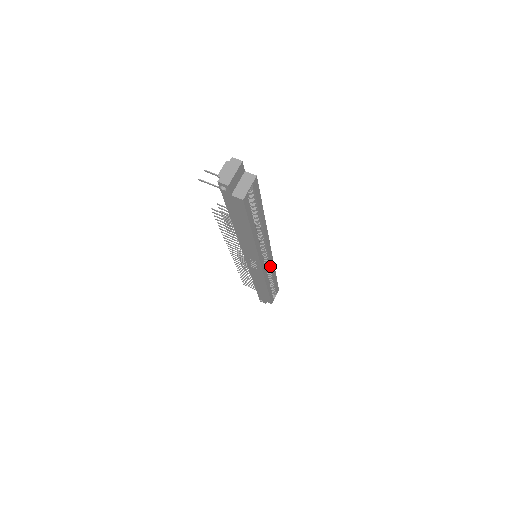
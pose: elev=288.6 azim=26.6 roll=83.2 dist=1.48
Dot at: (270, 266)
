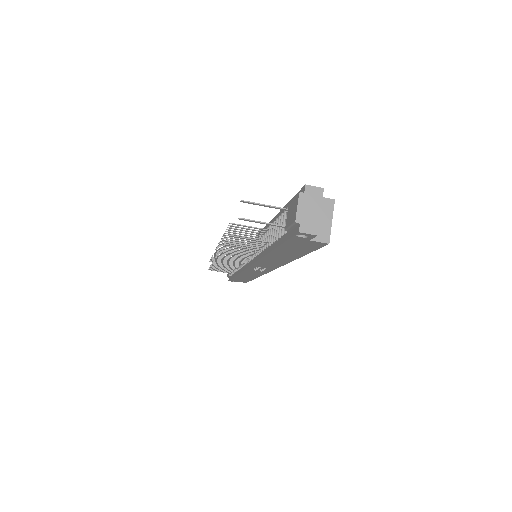
Dot at: occluded
